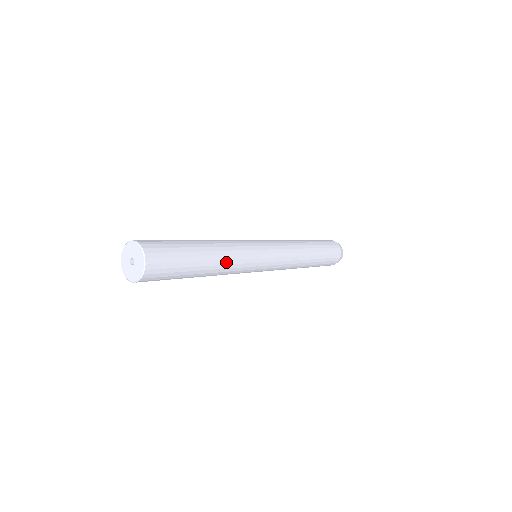
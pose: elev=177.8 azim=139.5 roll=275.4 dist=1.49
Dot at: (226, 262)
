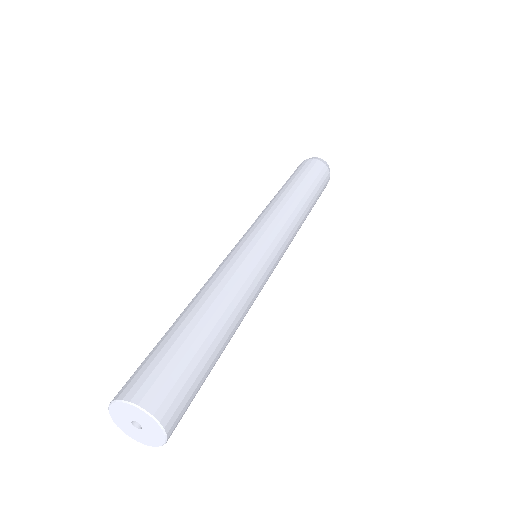
Dot at: (236, 300)
